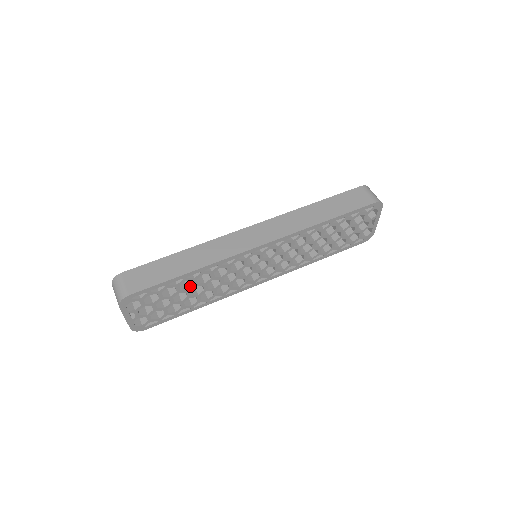
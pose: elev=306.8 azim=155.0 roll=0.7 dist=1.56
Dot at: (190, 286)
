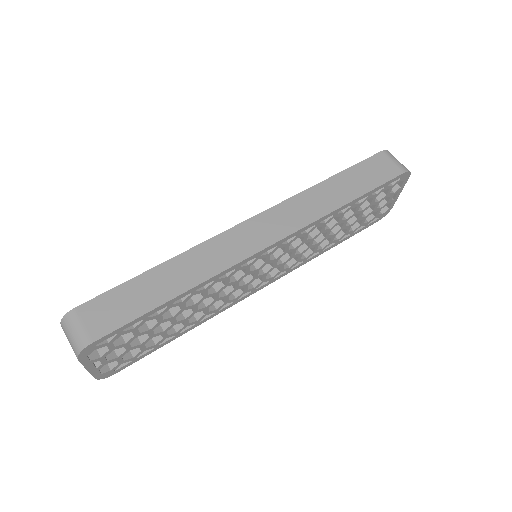
Dot at: (175, 311)
